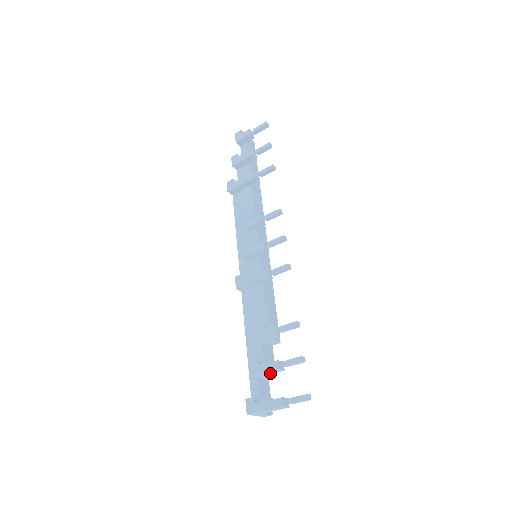
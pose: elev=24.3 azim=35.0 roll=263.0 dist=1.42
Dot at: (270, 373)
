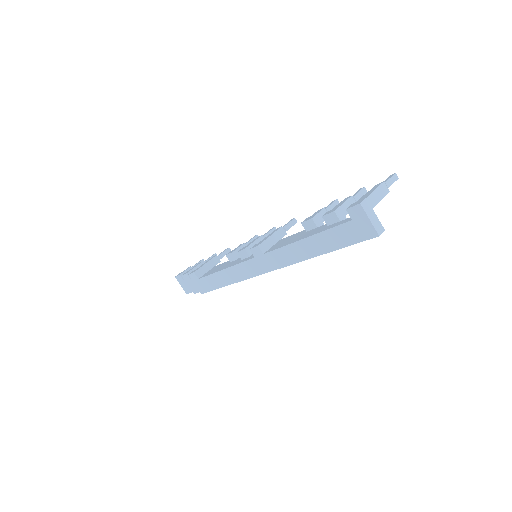
Dot at: occluded
